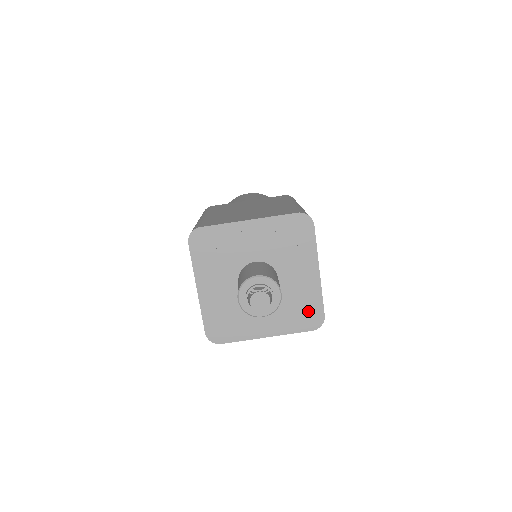
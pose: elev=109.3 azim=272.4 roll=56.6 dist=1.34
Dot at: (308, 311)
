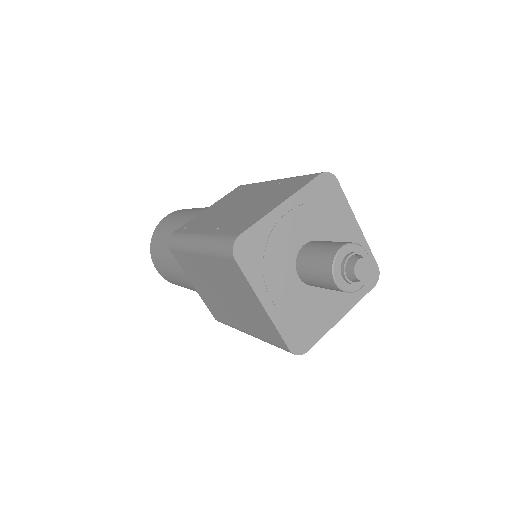
Dot at: occluded
